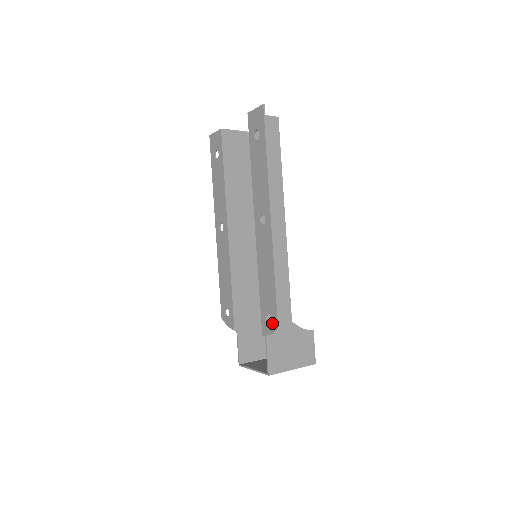
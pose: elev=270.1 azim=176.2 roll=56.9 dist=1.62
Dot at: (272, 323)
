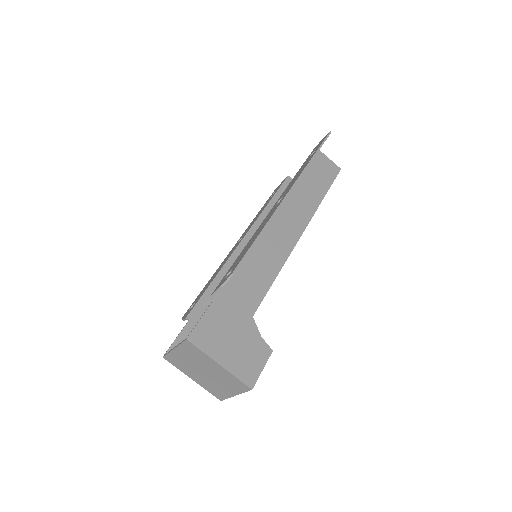
Dot at: (229, 274)
